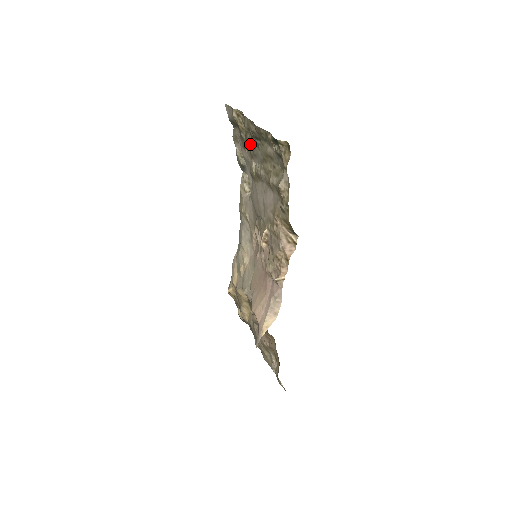
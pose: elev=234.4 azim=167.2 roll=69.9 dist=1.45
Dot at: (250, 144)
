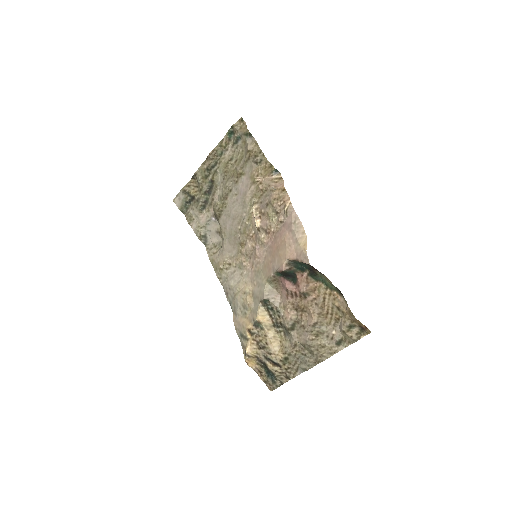
Dot at: (208, 188)
